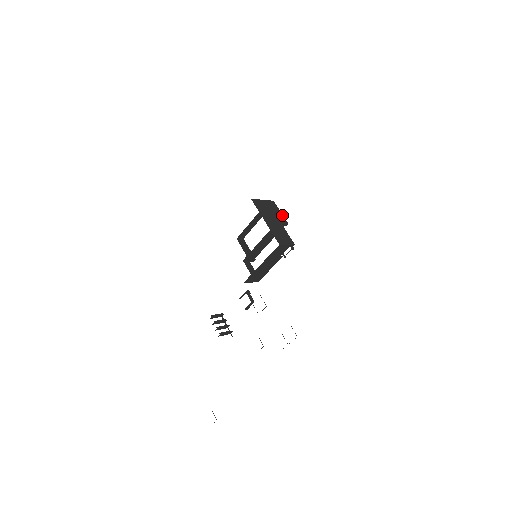
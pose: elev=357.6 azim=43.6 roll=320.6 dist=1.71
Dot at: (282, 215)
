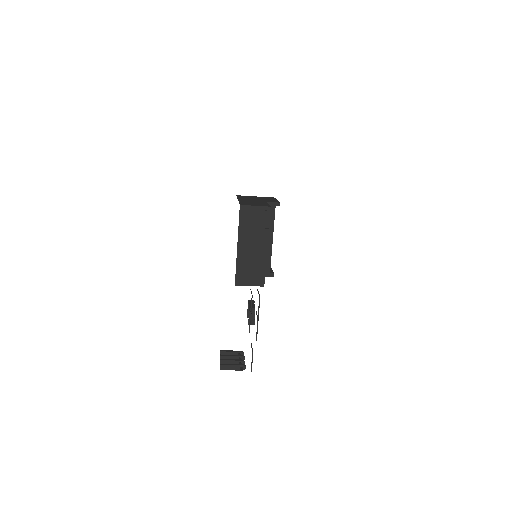
Dot at: (276, 200)
